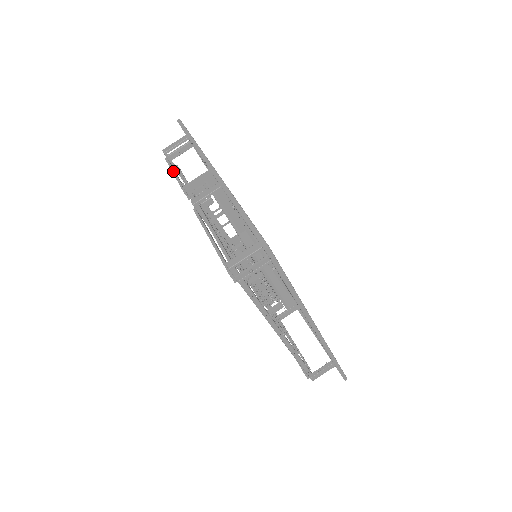
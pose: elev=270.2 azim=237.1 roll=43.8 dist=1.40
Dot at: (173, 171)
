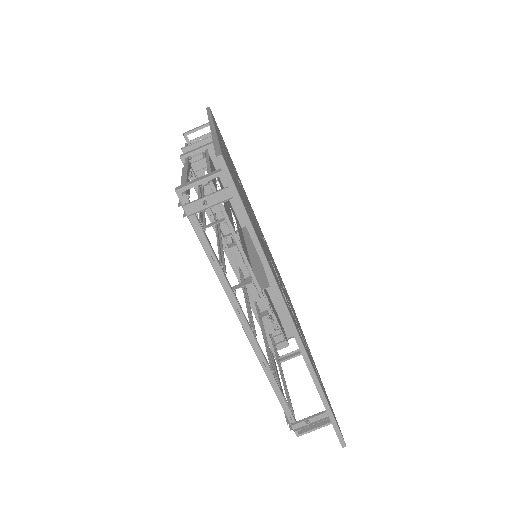
Dot at: occluded
